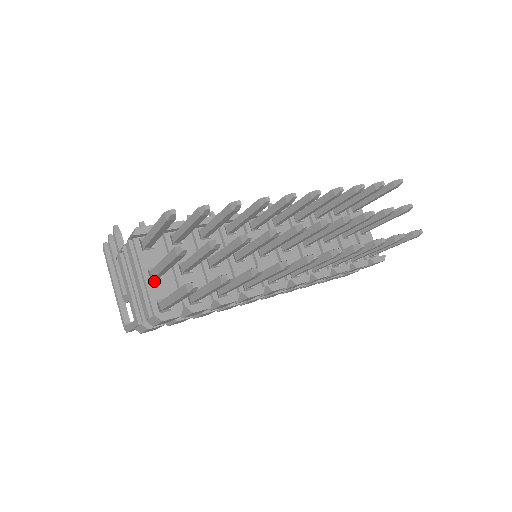
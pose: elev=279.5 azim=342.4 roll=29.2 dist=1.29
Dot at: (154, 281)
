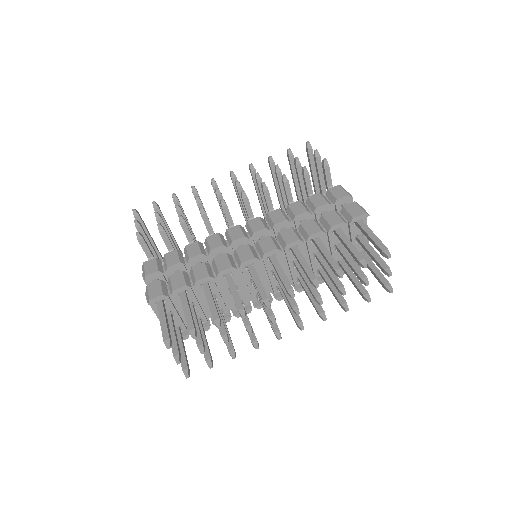
Dot at: occluded
